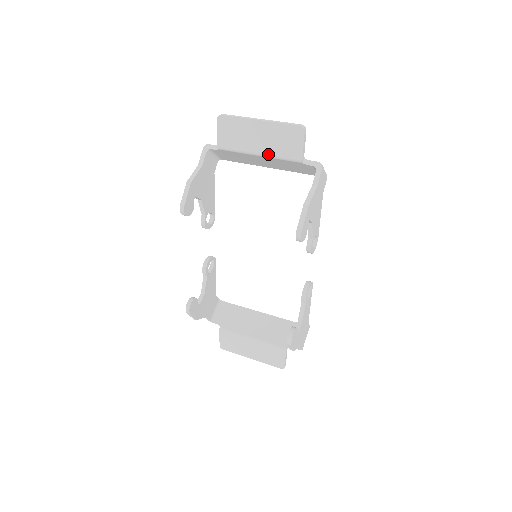
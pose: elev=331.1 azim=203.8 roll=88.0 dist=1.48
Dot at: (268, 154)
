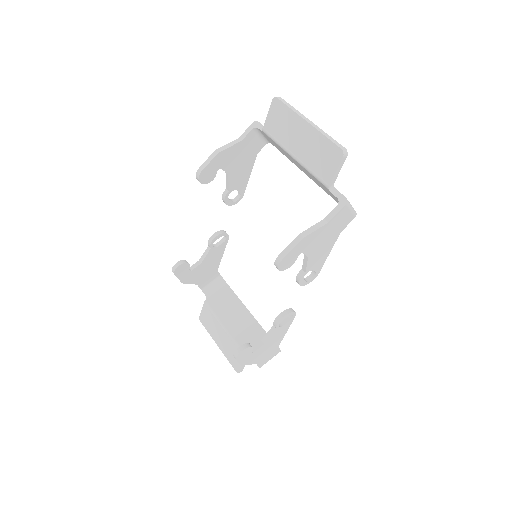
Dot at: (302, 162)
